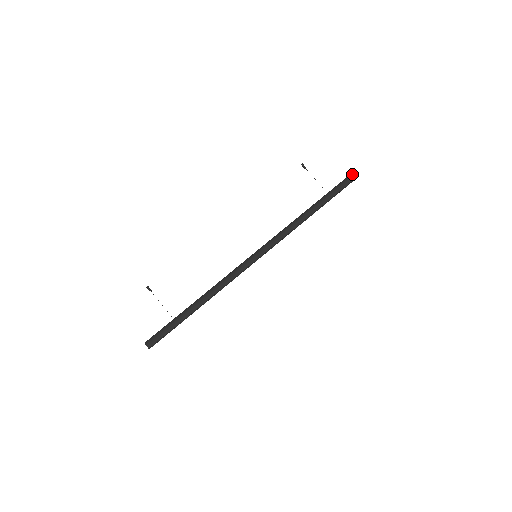
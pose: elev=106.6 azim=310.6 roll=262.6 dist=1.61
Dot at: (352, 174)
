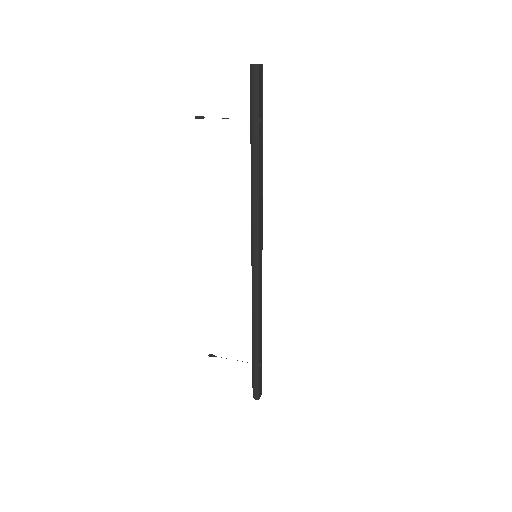
Dot at: (250, 67)
